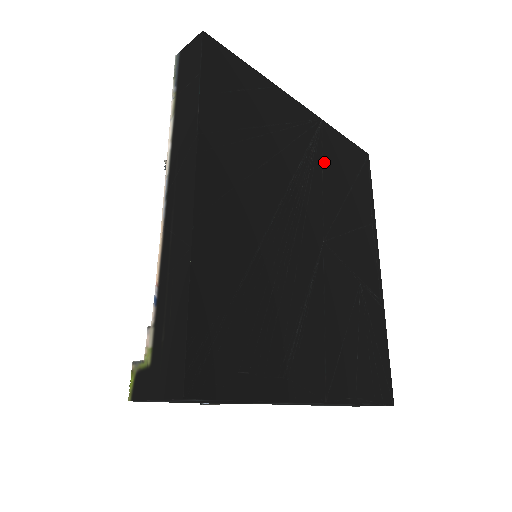
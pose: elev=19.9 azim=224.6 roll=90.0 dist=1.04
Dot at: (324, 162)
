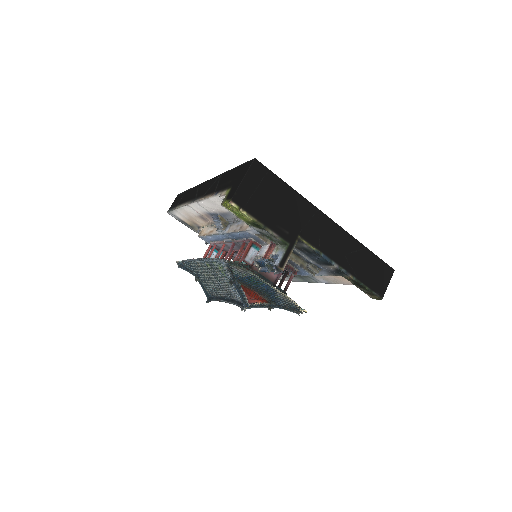
Dot at: occluded
